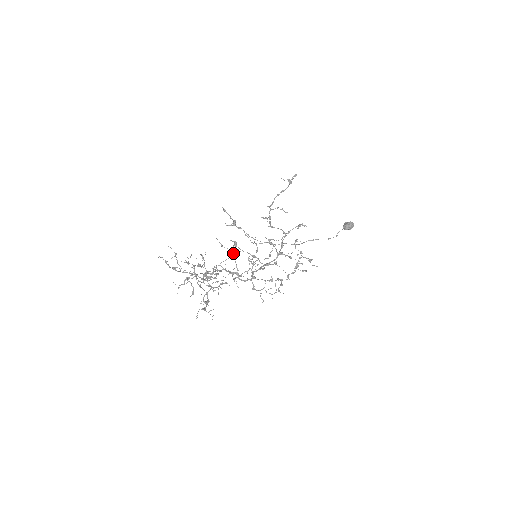
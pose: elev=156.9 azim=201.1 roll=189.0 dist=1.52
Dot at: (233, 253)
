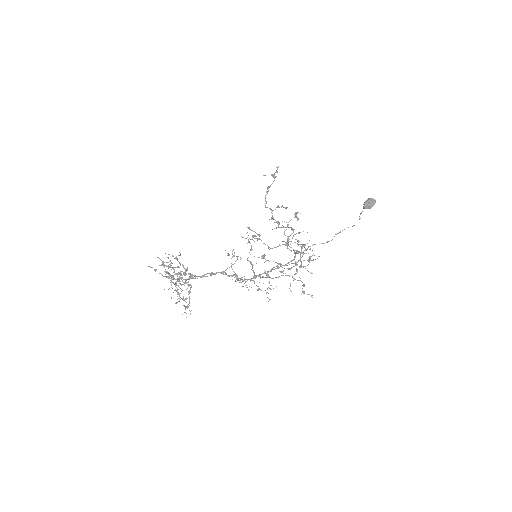
Dot at: (237, 259)
